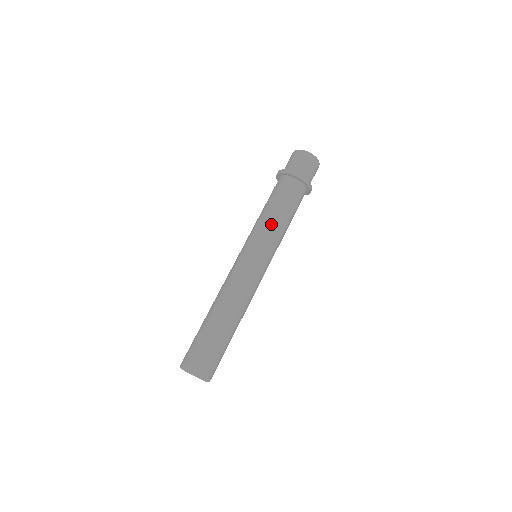
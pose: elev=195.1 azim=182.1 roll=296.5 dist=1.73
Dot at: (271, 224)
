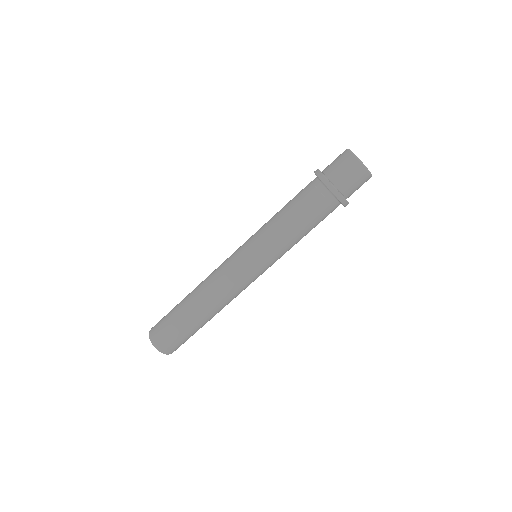
Dot at: (271, 223)
